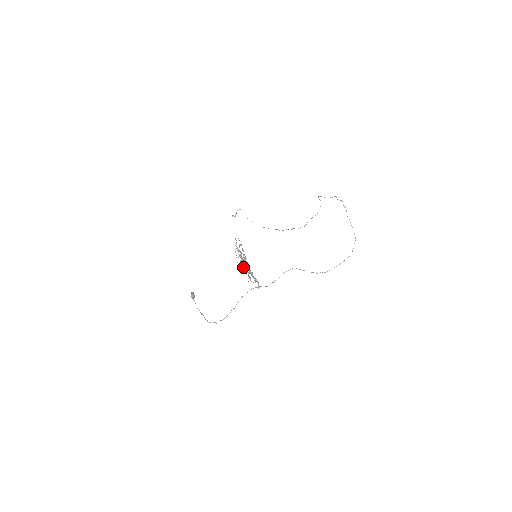
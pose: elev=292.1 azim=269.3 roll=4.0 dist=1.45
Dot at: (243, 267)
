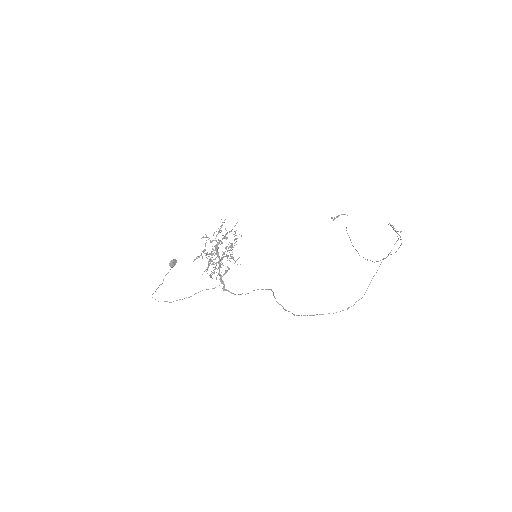
Dot at: (206, 253)
